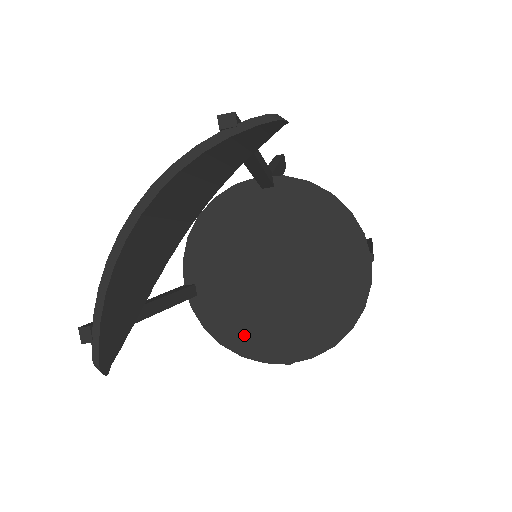
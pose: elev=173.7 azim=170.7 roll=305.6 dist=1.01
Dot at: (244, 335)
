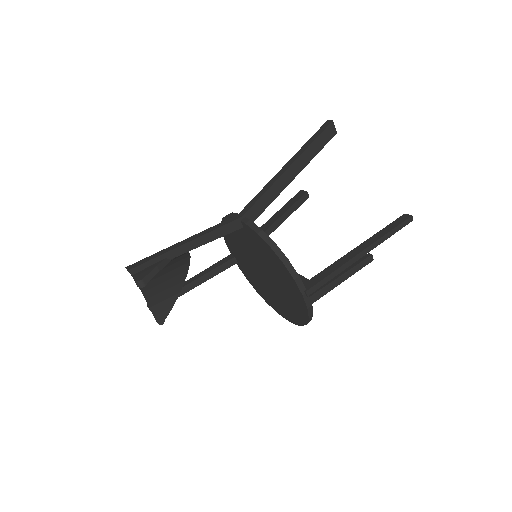
Dot at: (263, 293)
